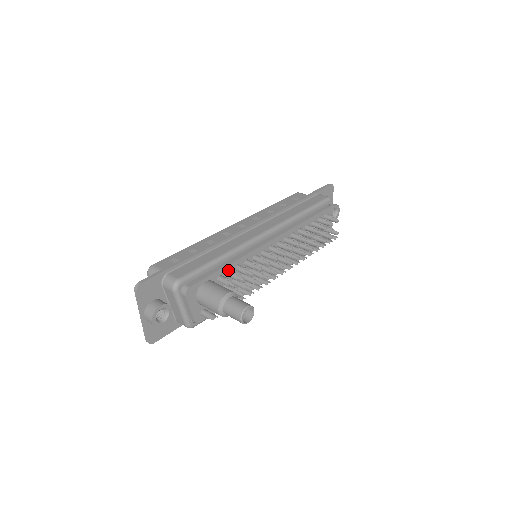
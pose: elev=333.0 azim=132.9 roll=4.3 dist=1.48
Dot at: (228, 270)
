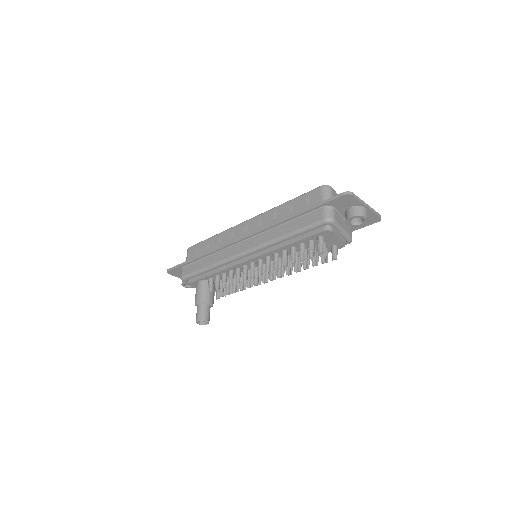
Dot at: (215, 275)
